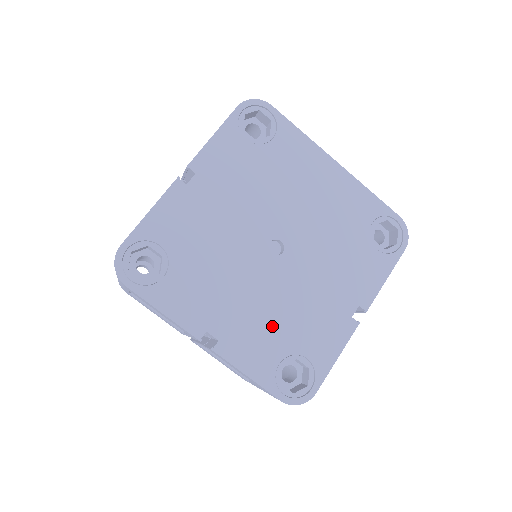
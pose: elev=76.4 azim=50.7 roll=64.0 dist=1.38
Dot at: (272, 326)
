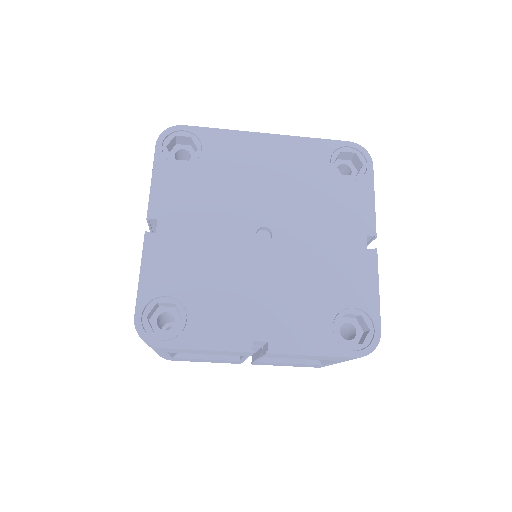
Dot at: (305, 300)
